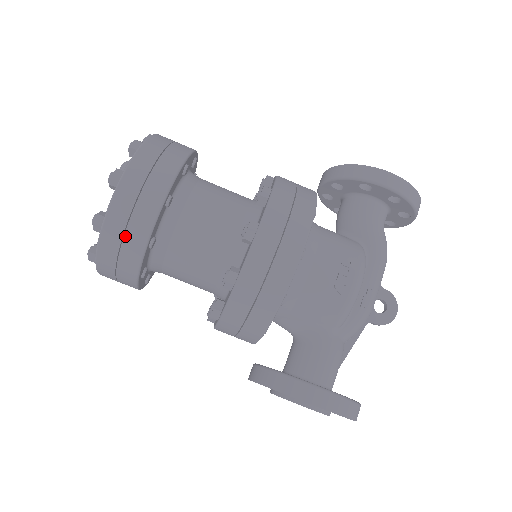
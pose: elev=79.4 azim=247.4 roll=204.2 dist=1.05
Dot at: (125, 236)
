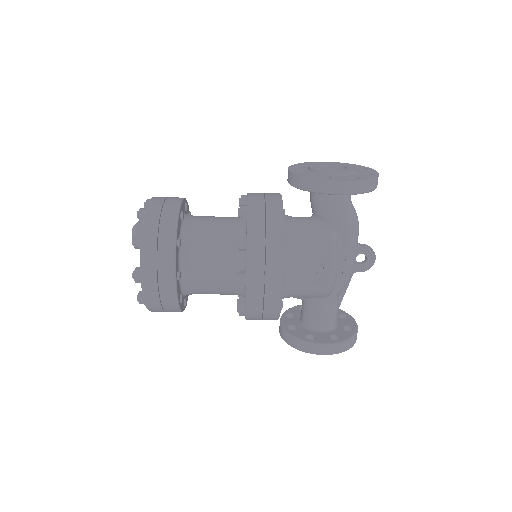
Dot at: (163, 306)
